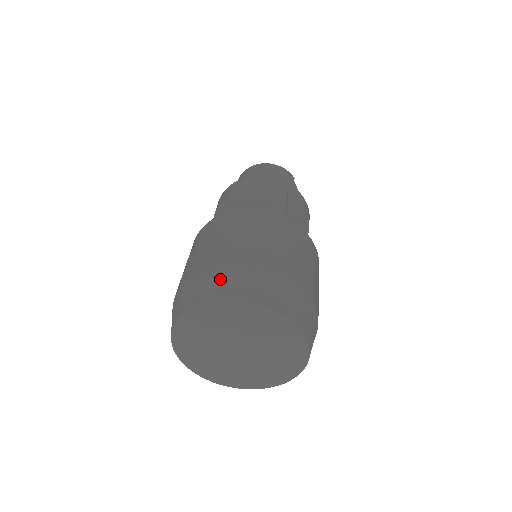
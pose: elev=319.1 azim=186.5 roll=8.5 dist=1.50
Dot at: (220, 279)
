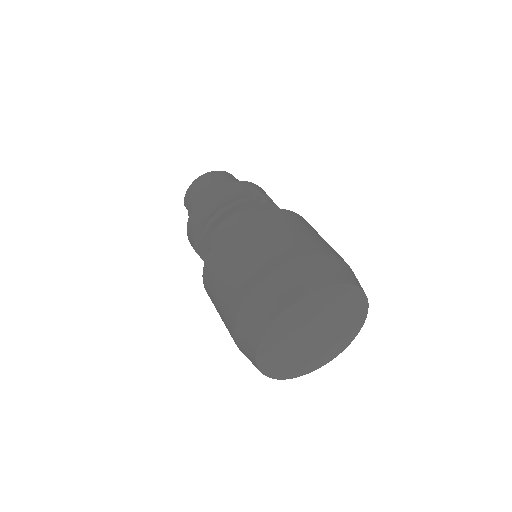
Dot at: (277, 286)
